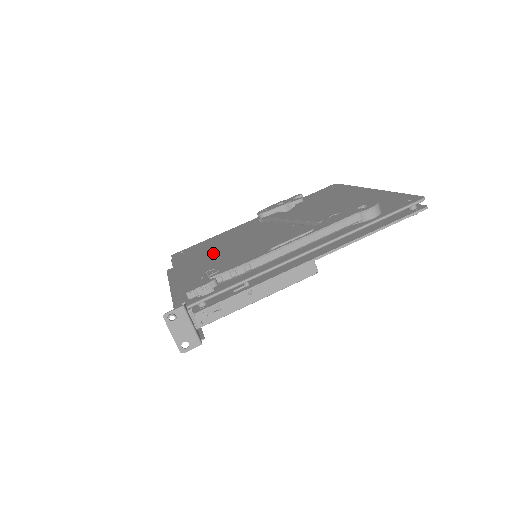
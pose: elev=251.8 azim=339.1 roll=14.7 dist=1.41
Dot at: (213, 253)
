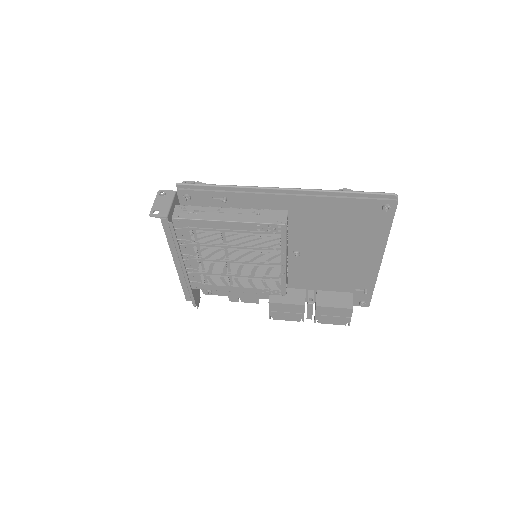
Dot at: occluded
